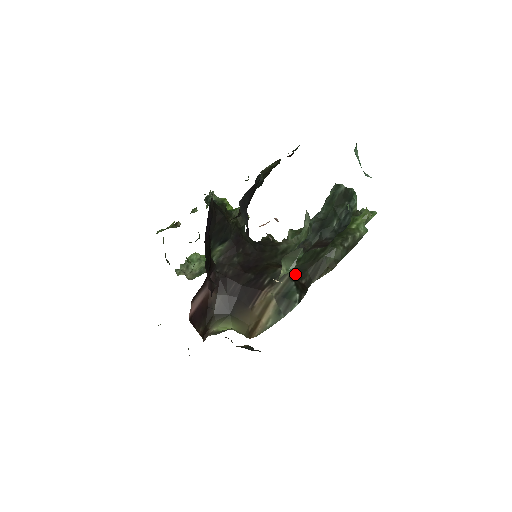
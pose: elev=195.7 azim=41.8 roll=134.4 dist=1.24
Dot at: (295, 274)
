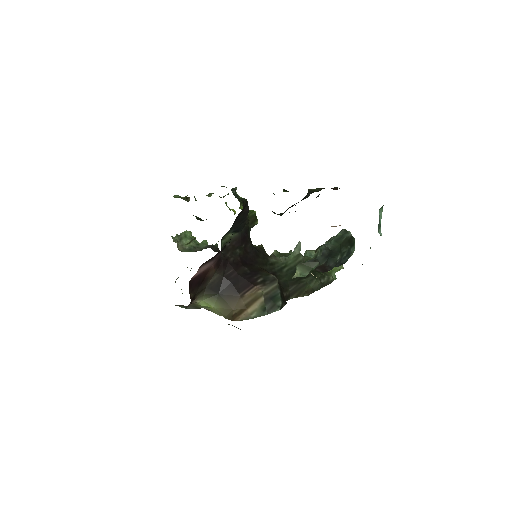
Dot at: (280, 285)
